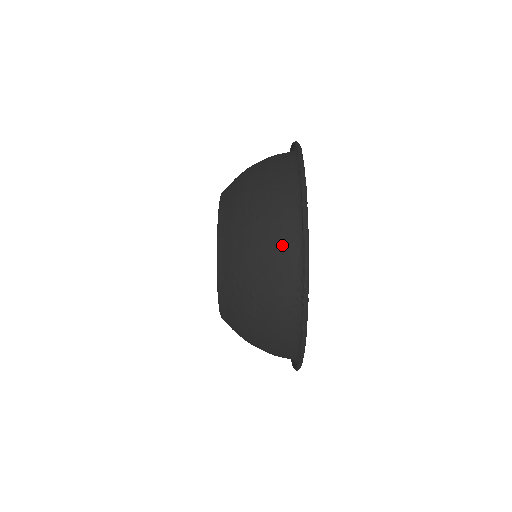
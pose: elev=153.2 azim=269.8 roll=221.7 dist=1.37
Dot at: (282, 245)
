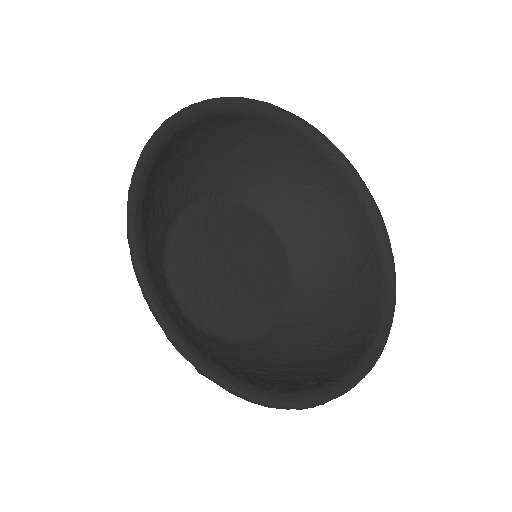
Dot at: occluded
